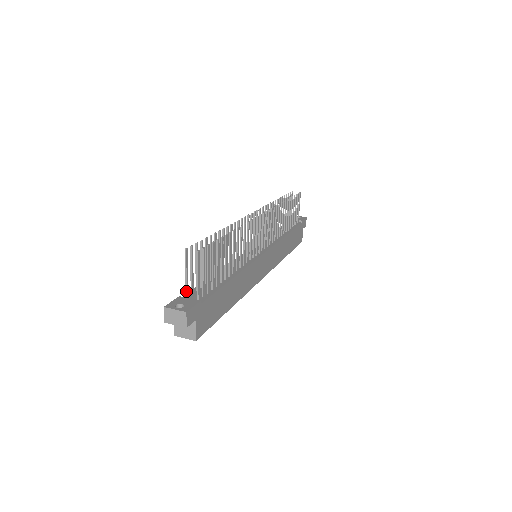
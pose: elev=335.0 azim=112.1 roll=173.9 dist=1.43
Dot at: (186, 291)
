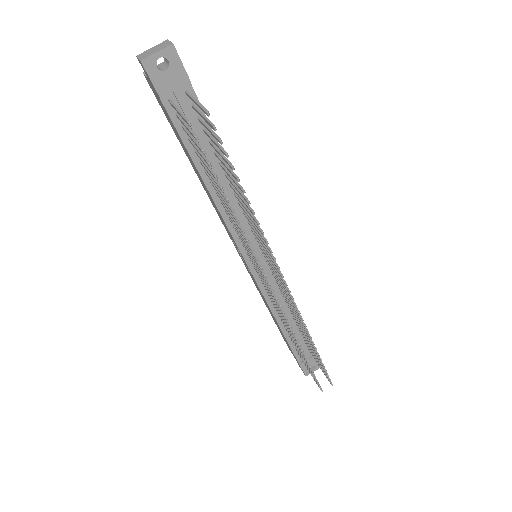
Dot at: occluded
